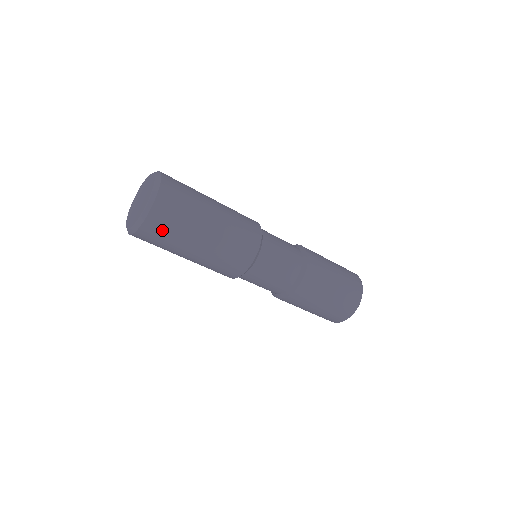
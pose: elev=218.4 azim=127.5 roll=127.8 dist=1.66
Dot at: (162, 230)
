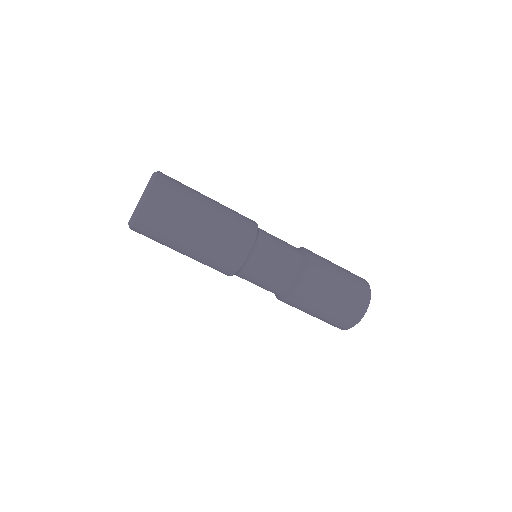
Dot at: (149, 234)
